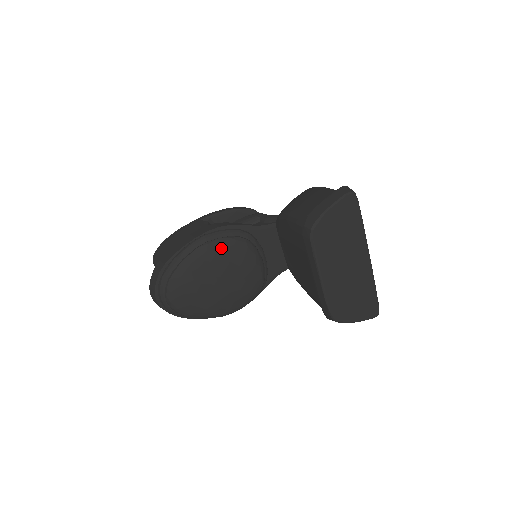
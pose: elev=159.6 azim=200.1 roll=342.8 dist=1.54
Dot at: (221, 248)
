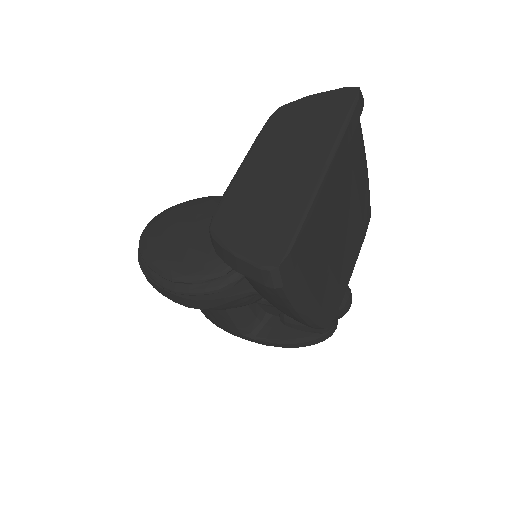
Dot at: occluded
